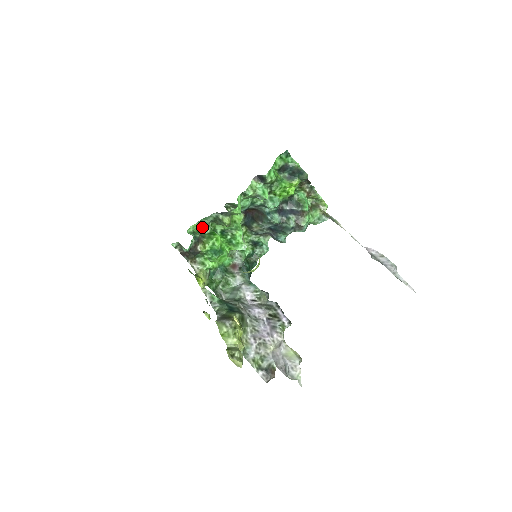
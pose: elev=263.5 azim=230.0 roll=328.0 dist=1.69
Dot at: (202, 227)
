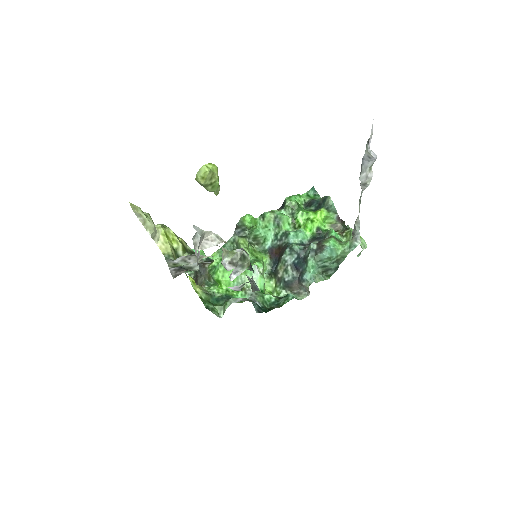
Dot at: occluded
